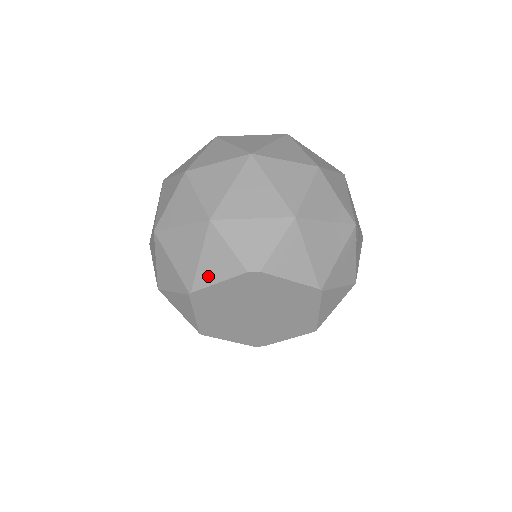
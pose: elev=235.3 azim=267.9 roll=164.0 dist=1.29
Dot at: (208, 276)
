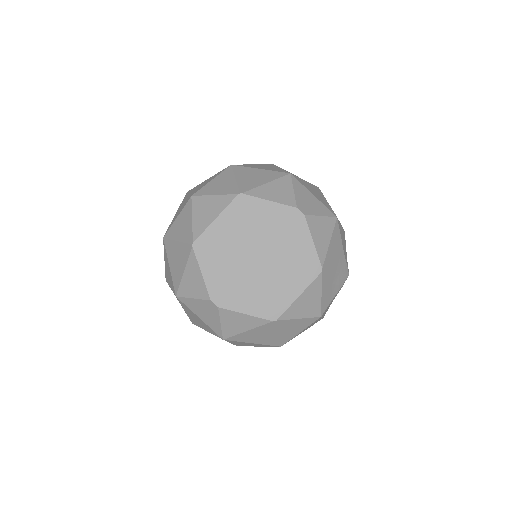
Dot at: (265, 193)
